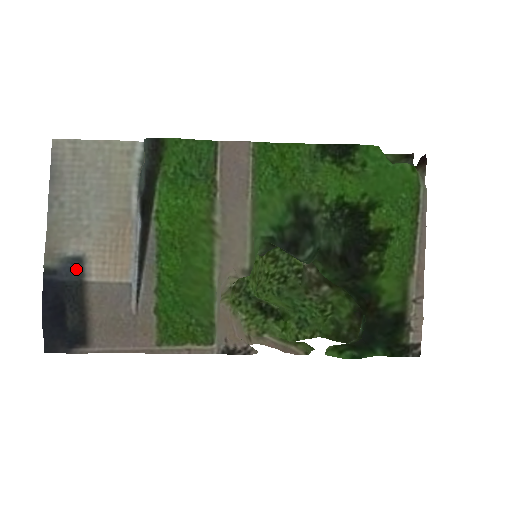
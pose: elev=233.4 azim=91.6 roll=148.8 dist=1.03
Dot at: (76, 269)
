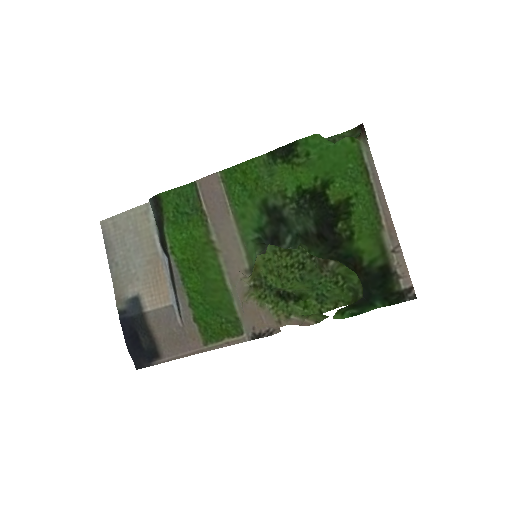
Dot at: (136, 306)
